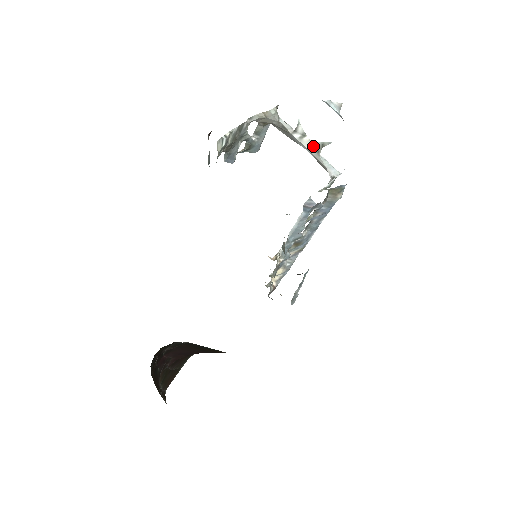
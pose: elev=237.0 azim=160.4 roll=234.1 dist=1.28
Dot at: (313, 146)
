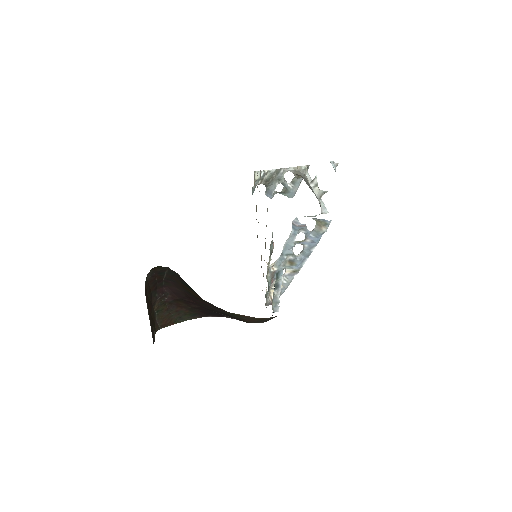
Dot at: (319, 193)
